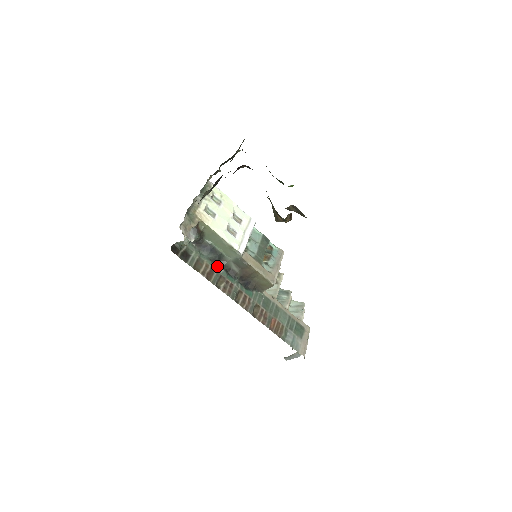
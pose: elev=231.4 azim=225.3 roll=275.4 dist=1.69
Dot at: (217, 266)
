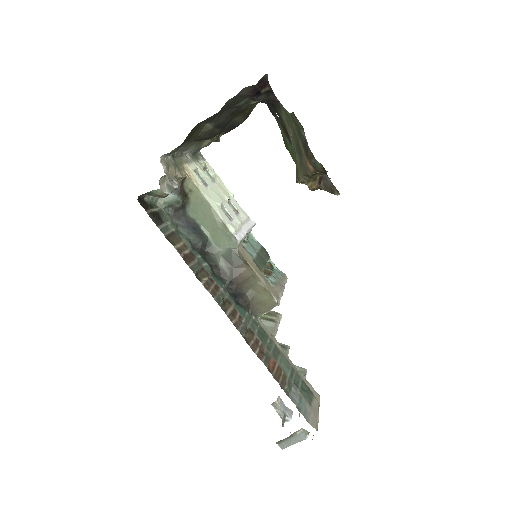
Dot at: (199, 255)
